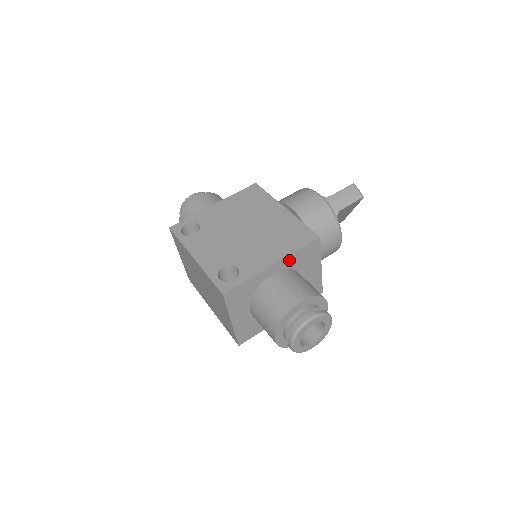
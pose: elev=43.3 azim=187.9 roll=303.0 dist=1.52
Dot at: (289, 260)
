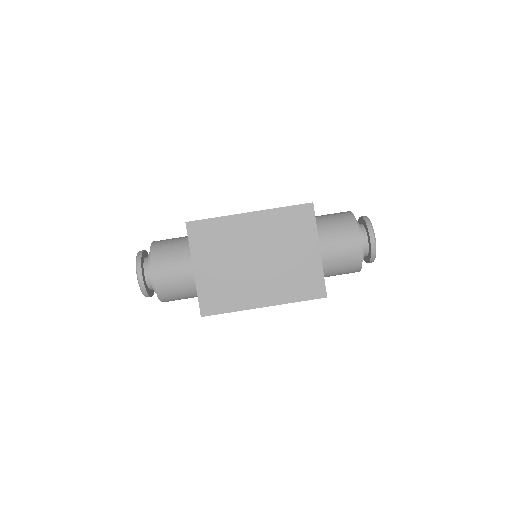
Dot at: occluded
